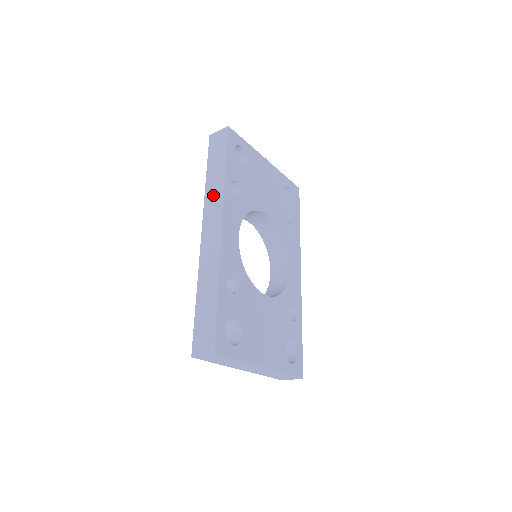
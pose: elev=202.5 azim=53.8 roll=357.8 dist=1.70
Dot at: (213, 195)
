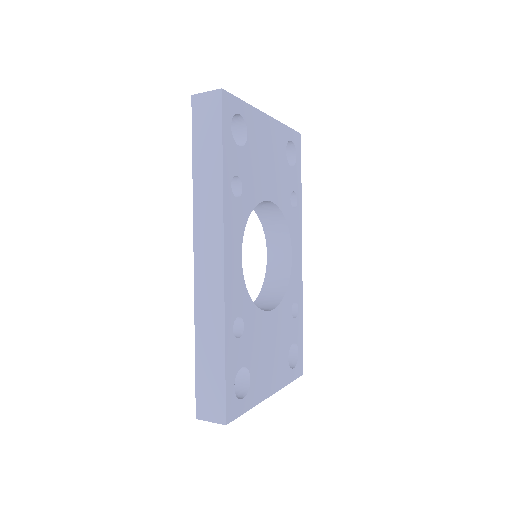
Dot at: (206, 203)
